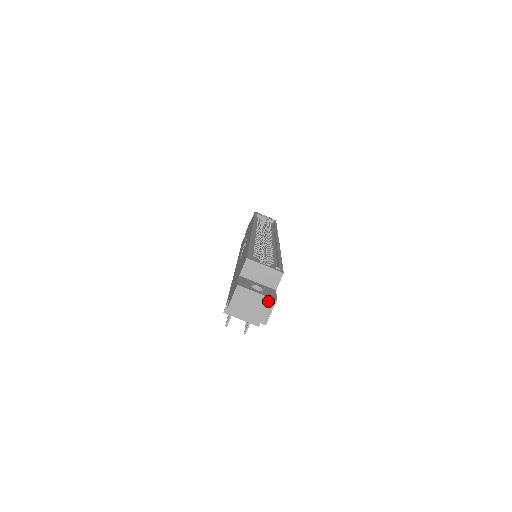
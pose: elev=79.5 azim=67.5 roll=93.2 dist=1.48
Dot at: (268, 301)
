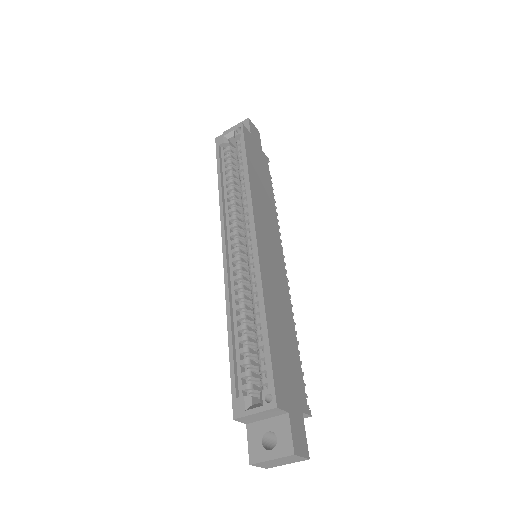
Dot at: (288, 457)
